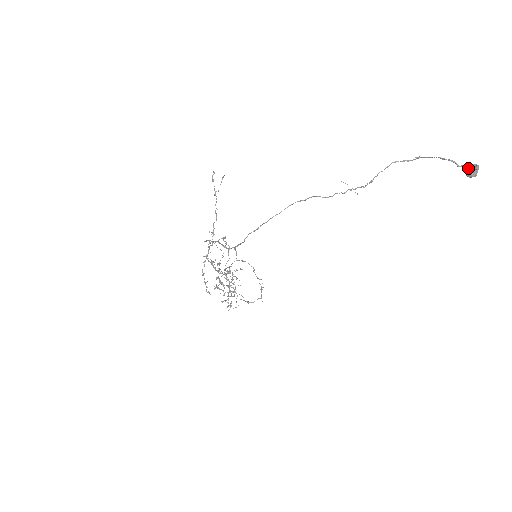
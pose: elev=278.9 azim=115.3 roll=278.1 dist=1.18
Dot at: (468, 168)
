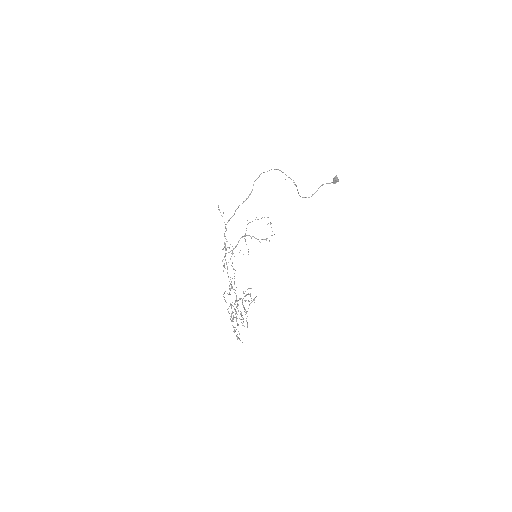
Dot at: (333, 178)
